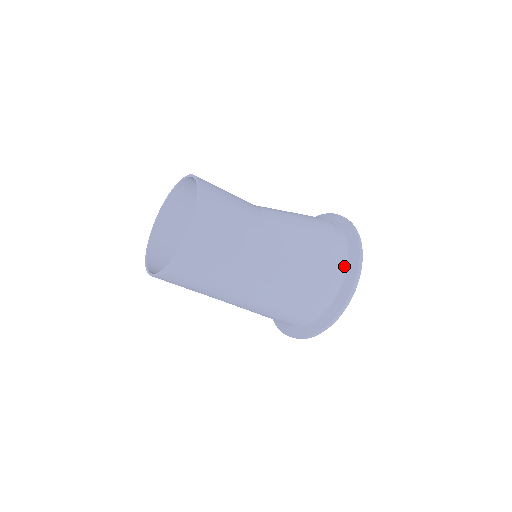
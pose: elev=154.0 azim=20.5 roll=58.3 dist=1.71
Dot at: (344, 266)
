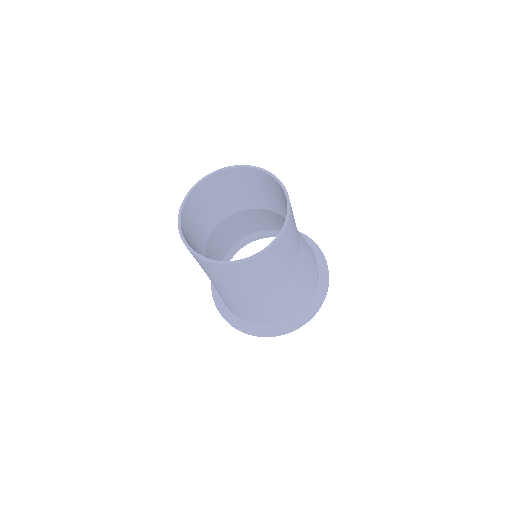
Dot at: occluded
